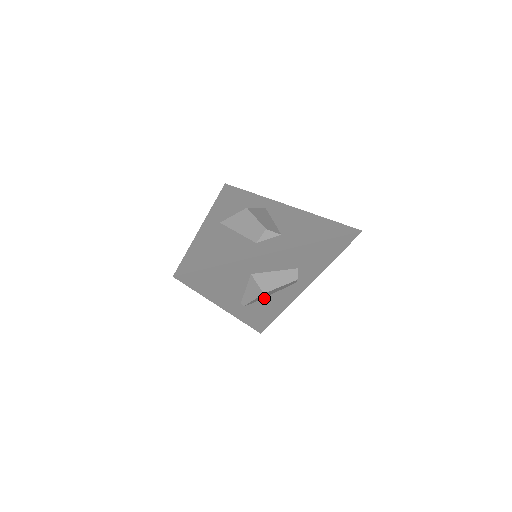
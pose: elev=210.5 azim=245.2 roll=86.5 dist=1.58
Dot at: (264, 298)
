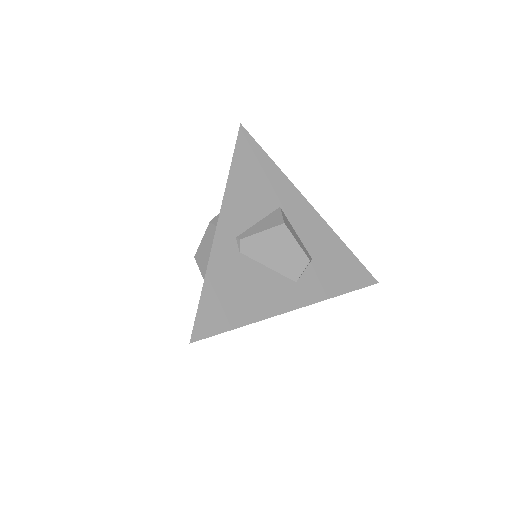
Dot at: (257, 264)
